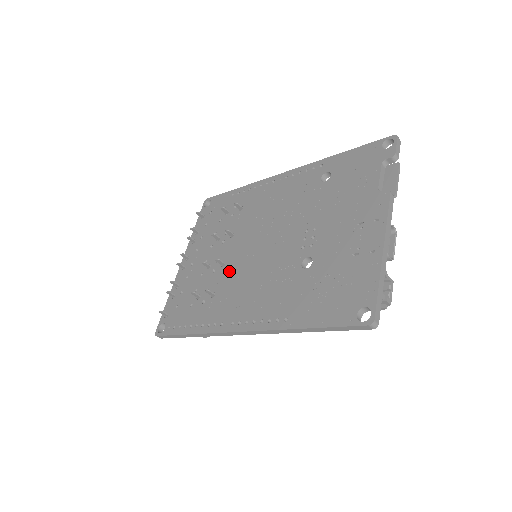
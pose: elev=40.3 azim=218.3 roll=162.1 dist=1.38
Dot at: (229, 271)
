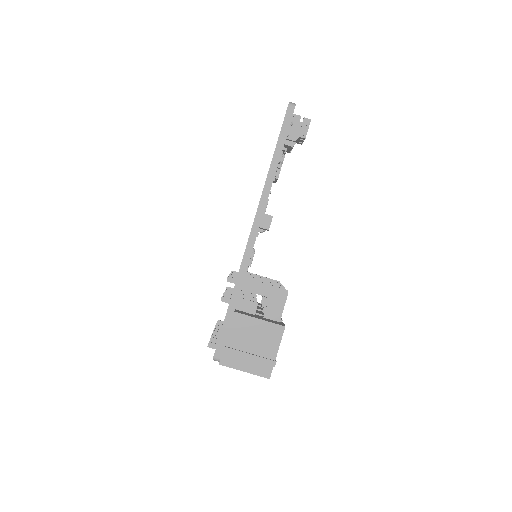
Dot at: occluded
